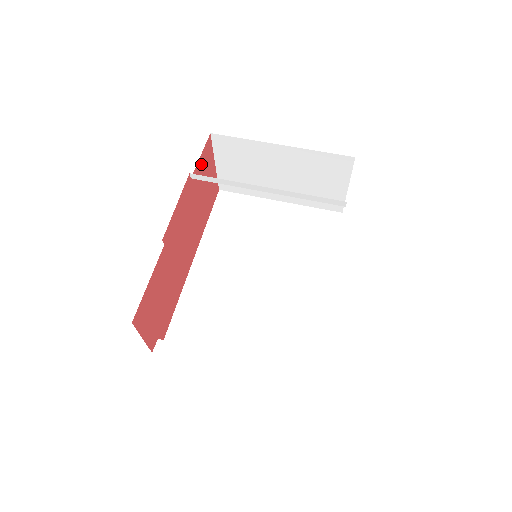
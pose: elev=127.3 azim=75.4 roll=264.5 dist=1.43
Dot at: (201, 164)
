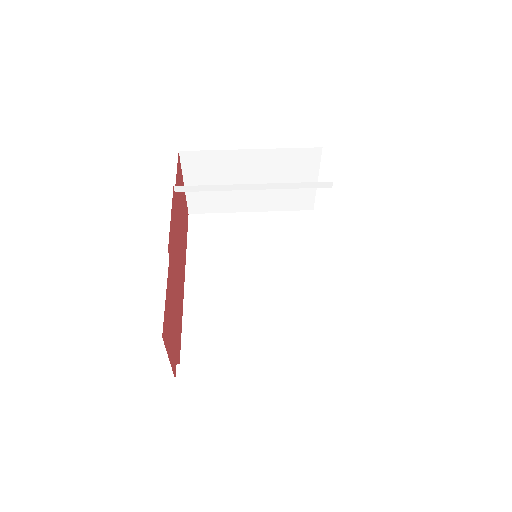
Dot at: (177, 181)
